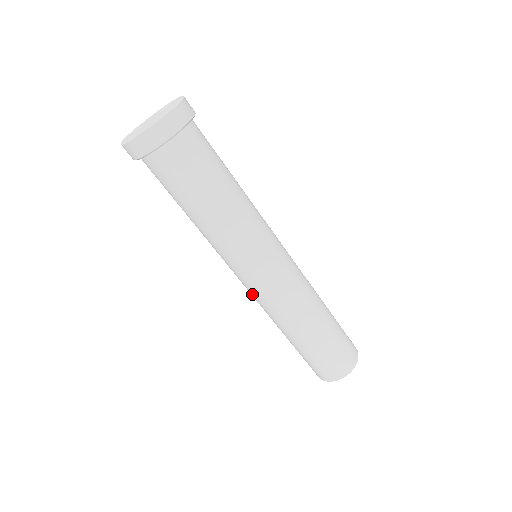
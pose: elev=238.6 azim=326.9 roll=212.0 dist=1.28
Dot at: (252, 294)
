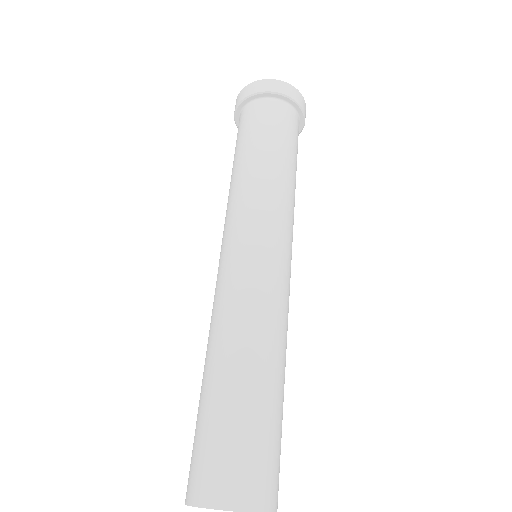
Dot at: (242, 271)
